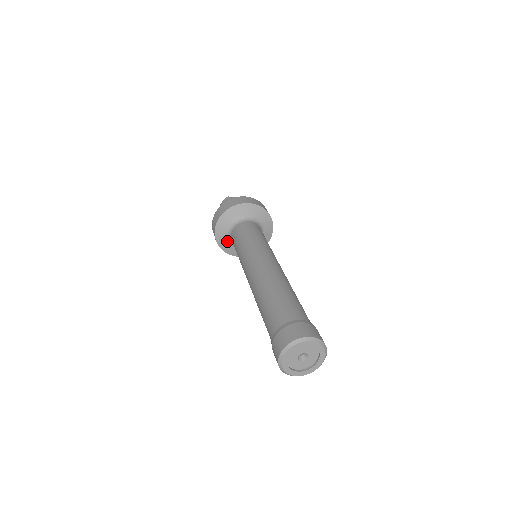
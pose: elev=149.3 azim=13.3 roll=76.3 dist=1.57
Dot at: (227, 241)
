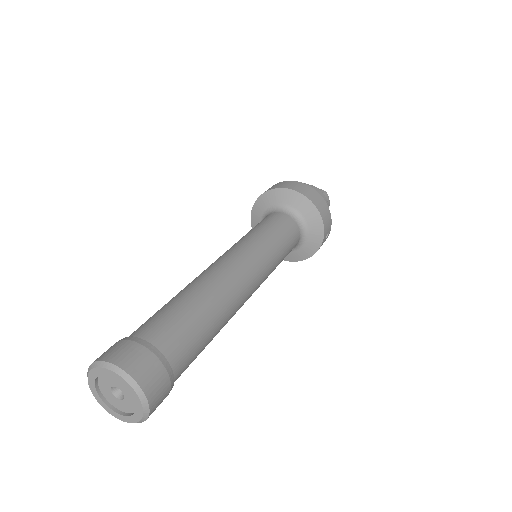
Dot at: occluded
